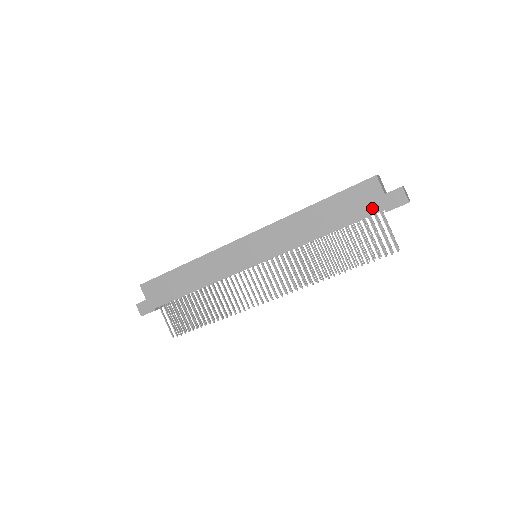
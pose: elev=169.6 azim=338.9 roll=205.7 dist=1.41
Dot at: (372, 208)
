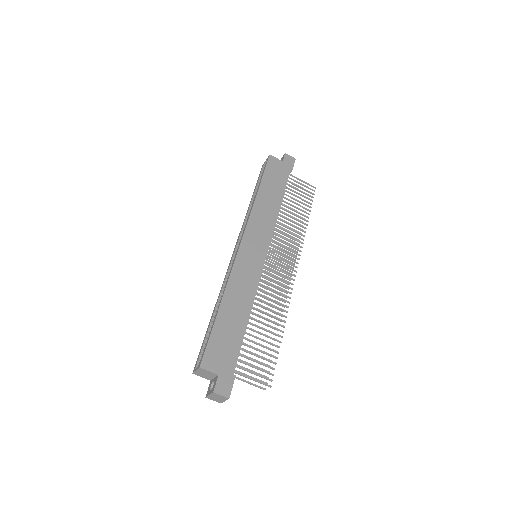
Dot at: (285, 172)
